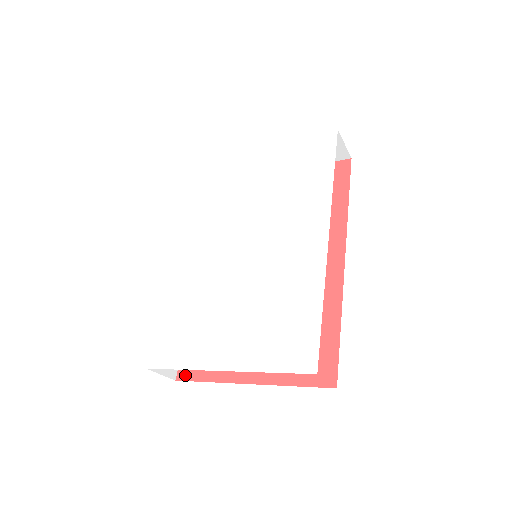
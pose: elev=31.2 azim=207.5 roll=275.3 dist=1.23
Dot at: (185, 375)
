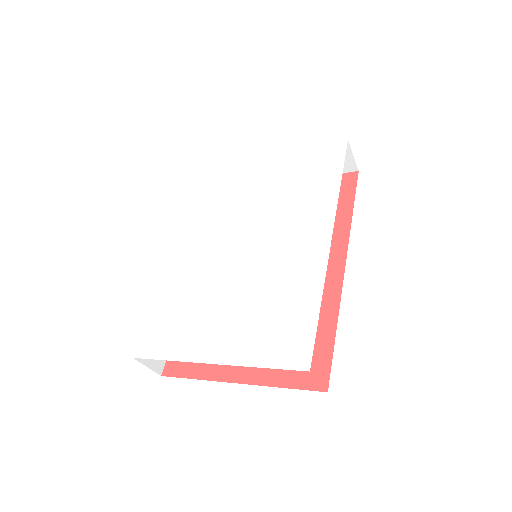
Dot at: (172, 371)
